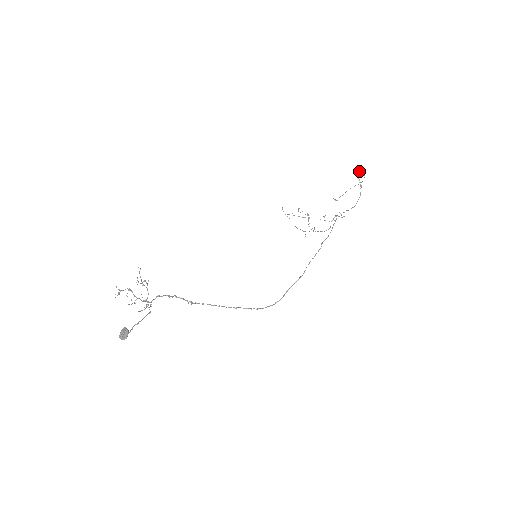
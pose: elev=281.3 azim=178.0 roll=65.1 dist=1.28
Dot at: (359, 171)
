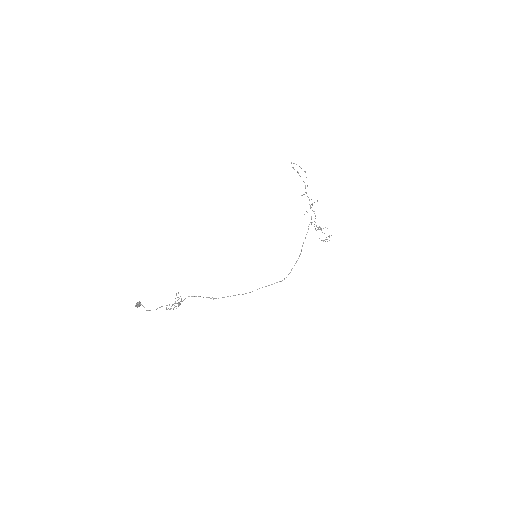
Dot at: occluded
